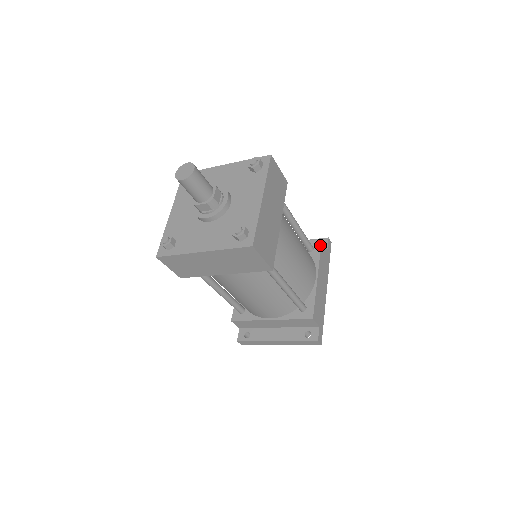
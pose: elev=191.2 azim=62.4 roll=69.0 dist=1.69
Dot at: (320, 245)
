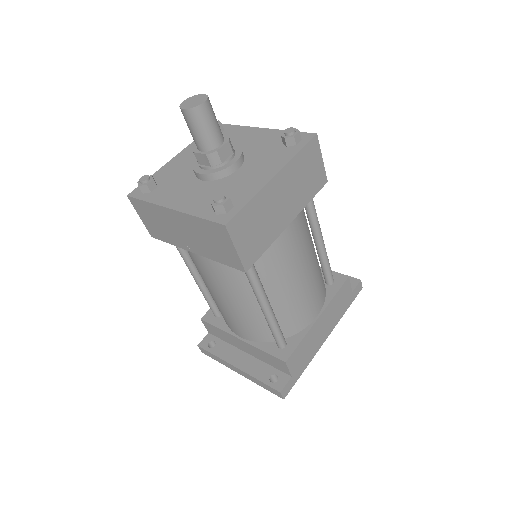
Dot at: (343, 282)
